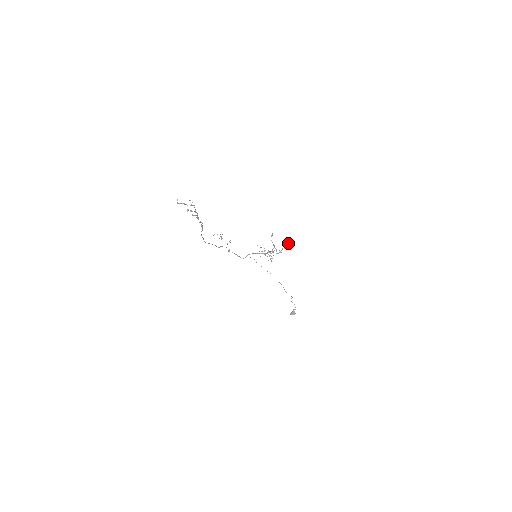
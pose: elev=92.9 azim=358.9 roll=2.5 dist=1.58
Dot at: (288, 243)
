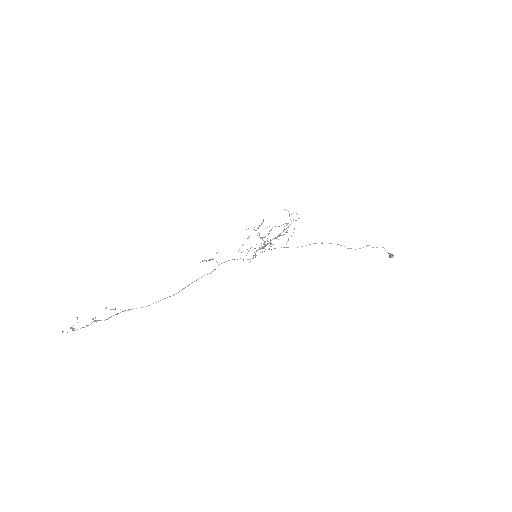
Dot at: occluded
